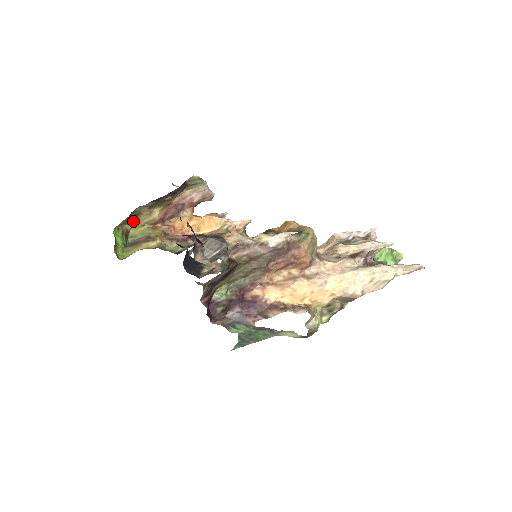
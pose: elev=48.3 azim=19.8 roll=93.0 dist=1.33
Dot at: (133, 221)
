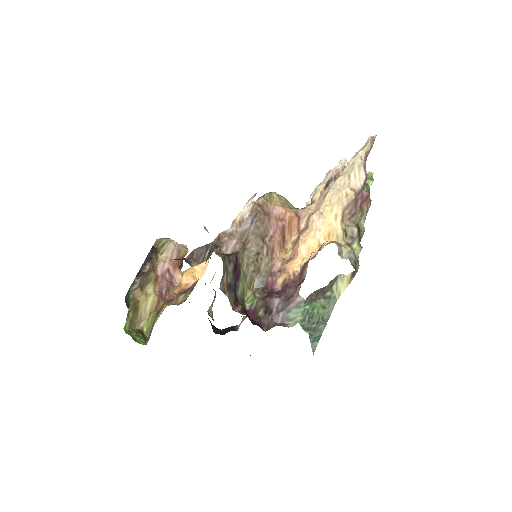
Dot at: (138, 317)
